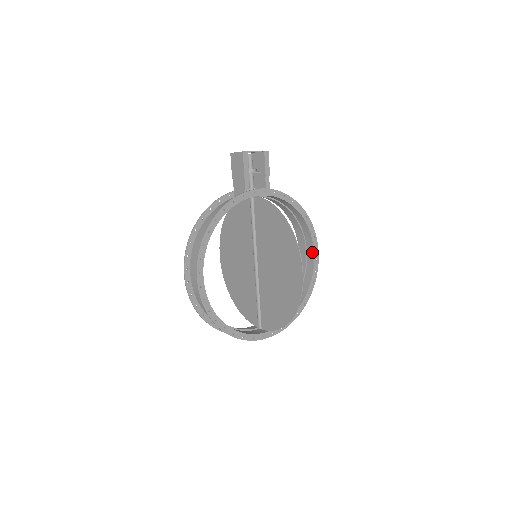
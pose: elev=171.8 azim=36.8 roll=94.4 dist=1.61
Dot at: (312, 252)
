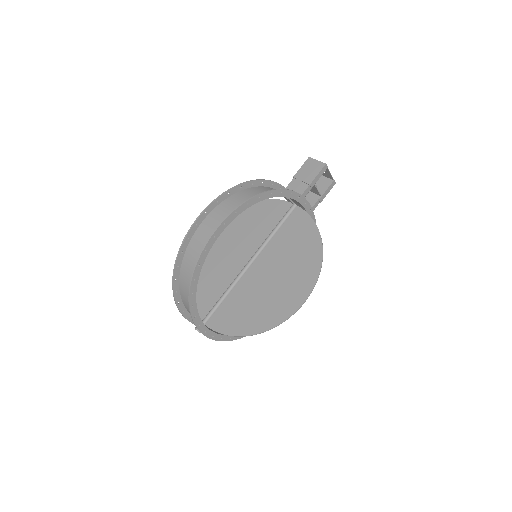
Dot at: occluded
